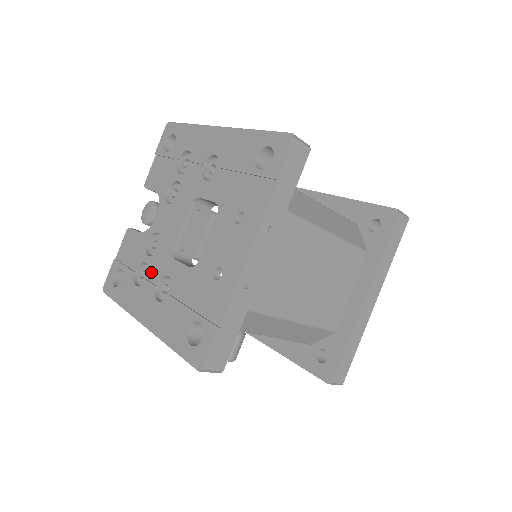
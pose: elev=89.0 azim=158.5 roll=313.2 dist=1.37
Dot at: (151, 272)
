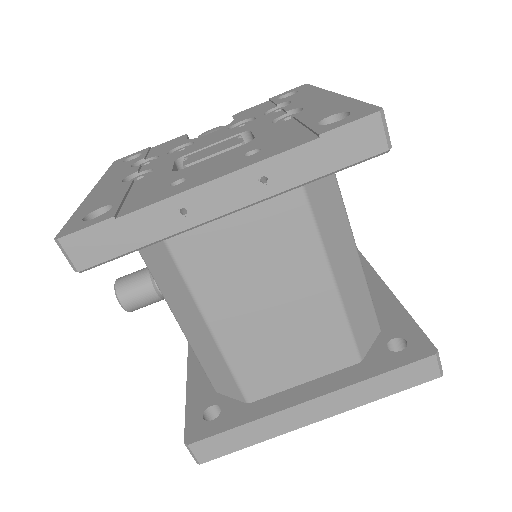
Dot at: (151, 163)
